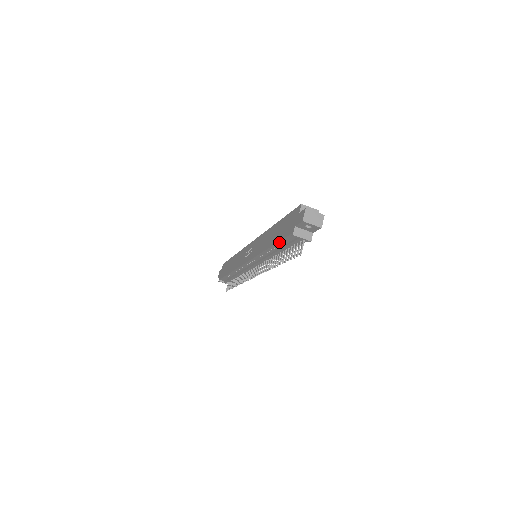
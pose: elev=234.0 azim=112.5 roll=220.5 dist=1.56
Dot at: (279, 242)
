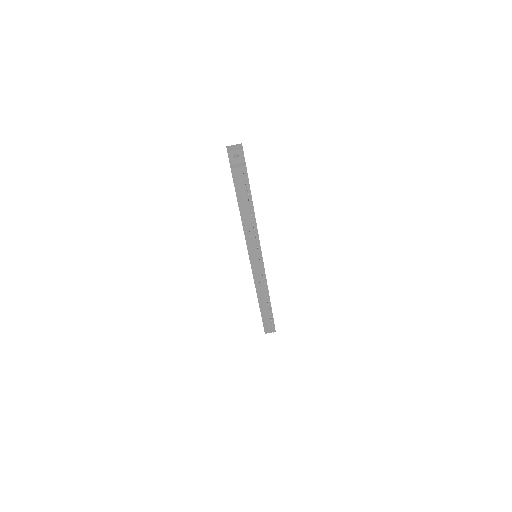
Dot at: (237, 195)
